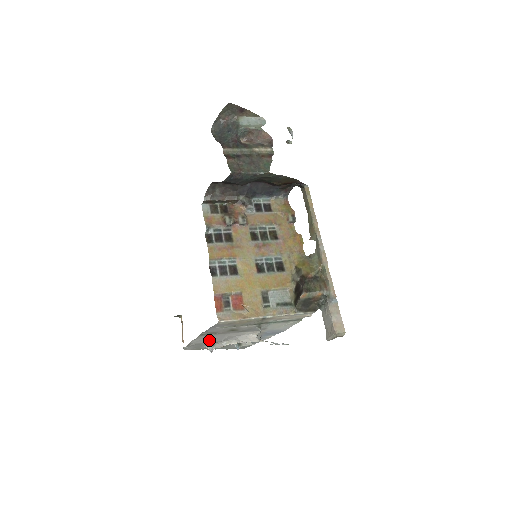
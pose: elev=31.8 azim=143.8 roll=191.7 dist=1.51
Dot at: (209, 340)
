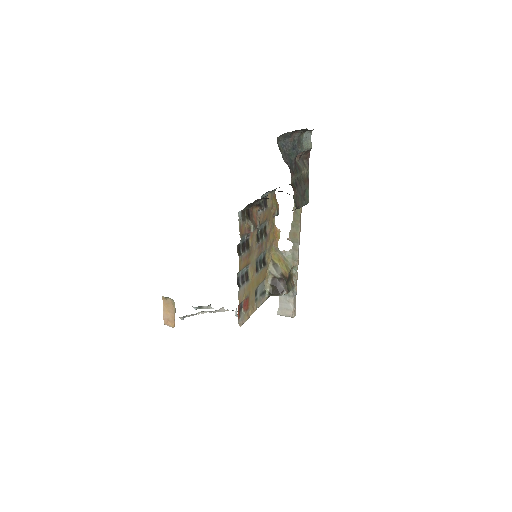
Dot at: occluded
